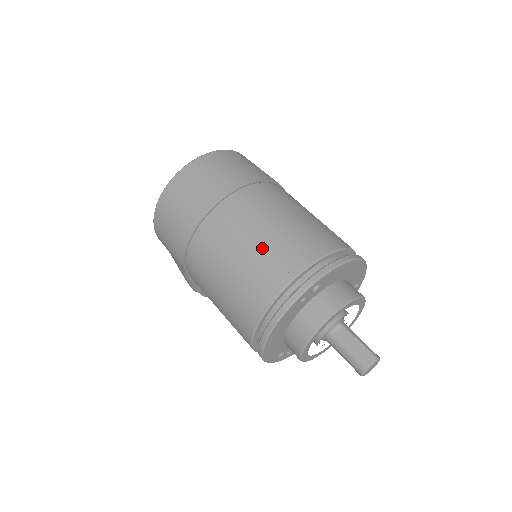
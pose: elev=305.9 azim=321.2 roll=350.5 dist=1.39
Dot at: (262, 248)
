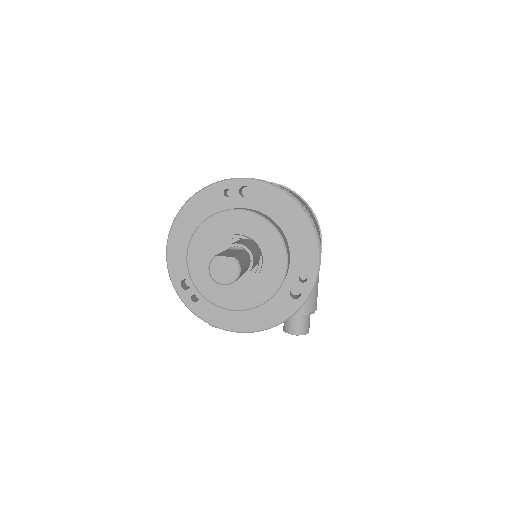
Dot at: occluded
